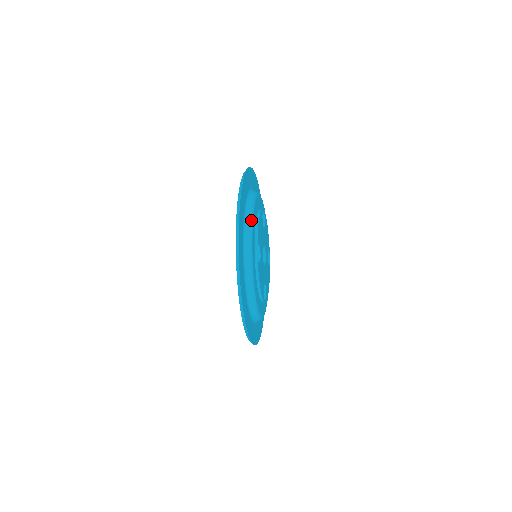
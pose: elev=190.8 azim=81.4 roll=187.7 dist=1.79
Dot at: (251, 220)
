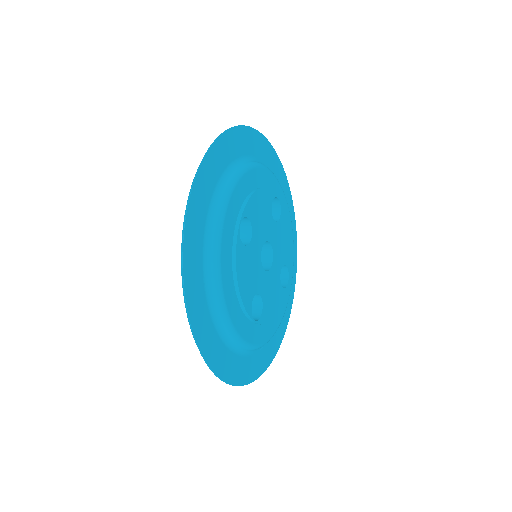
Dot at: (237, 175)
